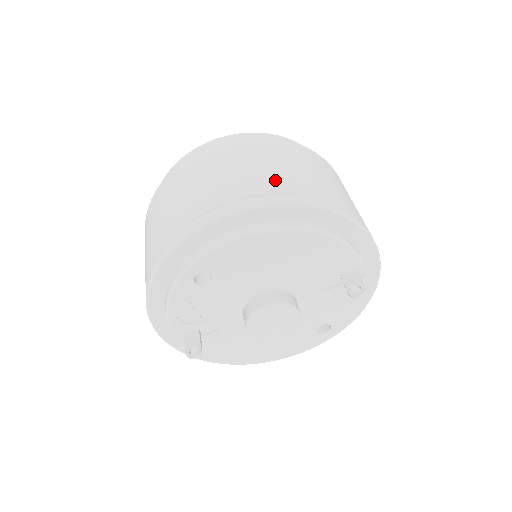
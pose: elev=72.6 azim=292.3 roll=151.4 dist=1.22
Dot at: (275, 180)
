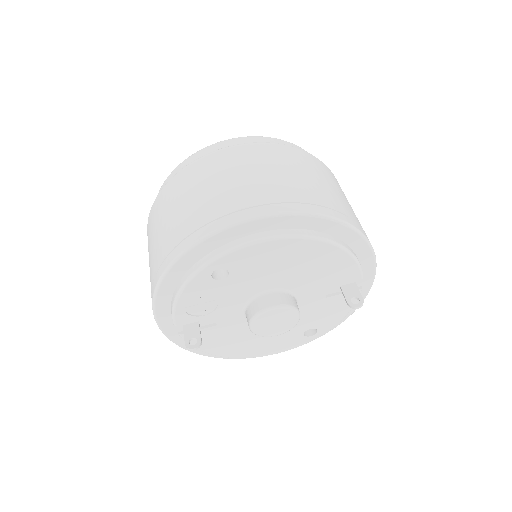
Dot at: (302, 190)
